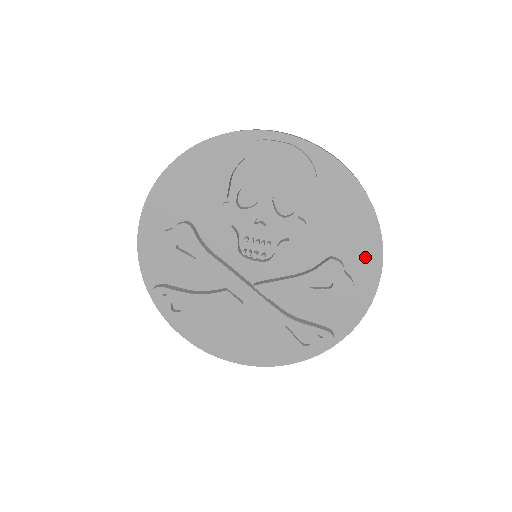
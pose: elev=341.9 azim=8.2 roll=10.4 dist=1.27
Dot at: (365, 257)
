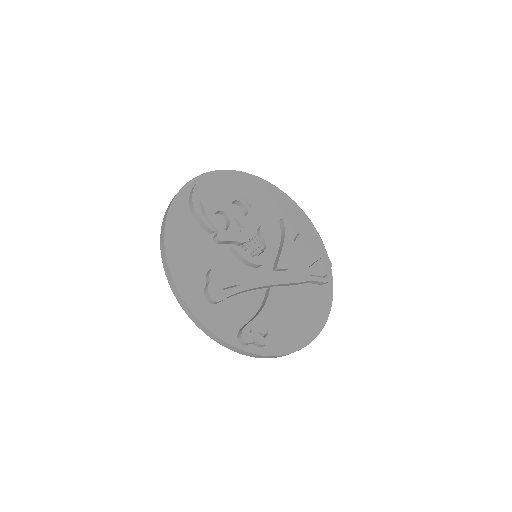
Dot at: (289, 207)
